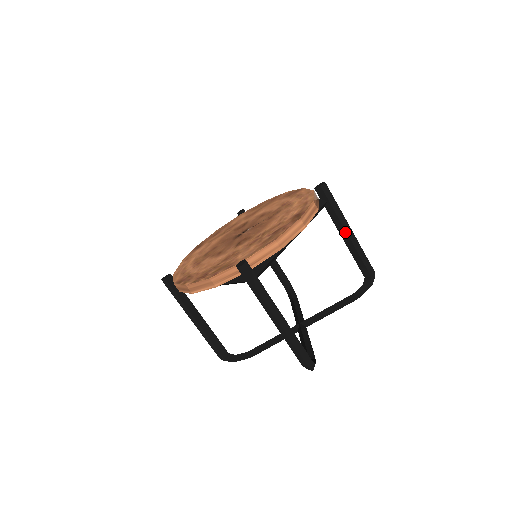
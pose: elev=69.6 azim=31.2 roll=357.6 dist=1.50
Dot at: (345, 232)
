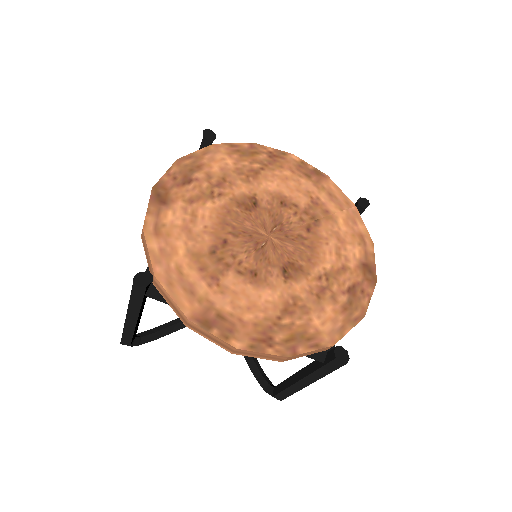
Dot at: occluded
